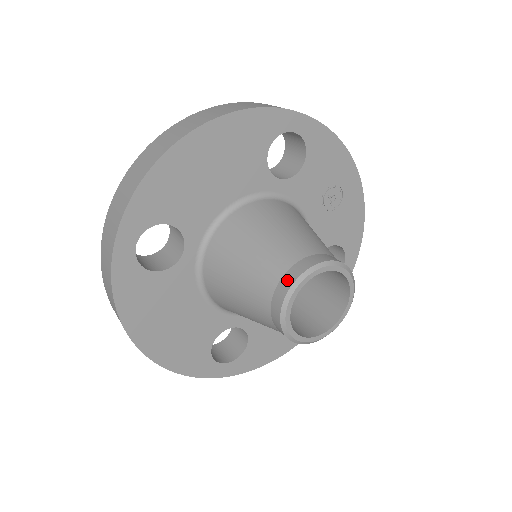
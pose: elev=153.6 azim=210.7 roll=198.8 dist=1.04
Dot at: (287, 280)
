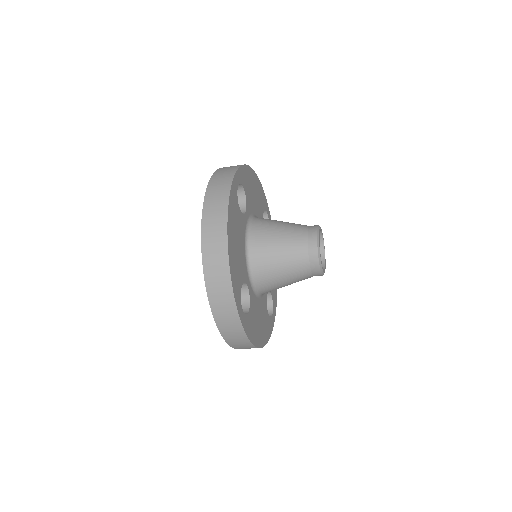
Dot at: occluded
